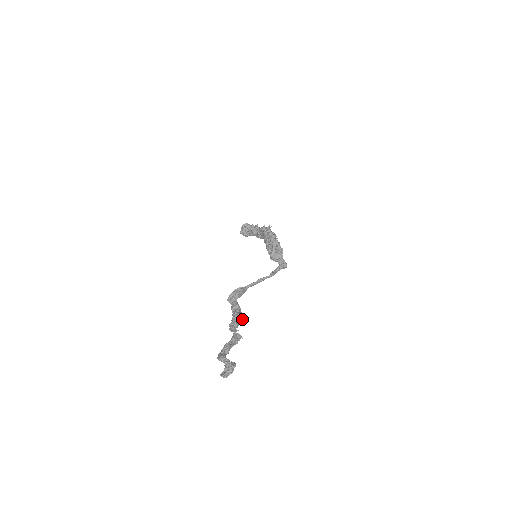
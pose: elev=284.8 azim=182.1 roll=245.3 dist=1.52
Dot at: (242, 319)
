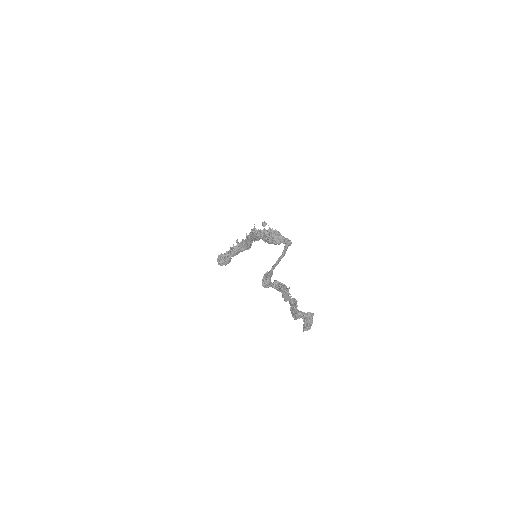
Dot at: (289, 287)
